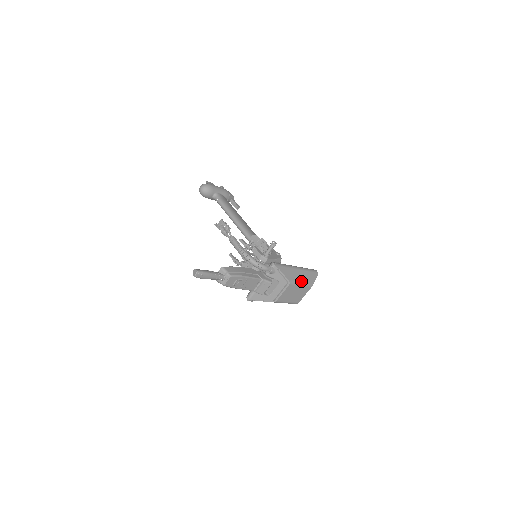
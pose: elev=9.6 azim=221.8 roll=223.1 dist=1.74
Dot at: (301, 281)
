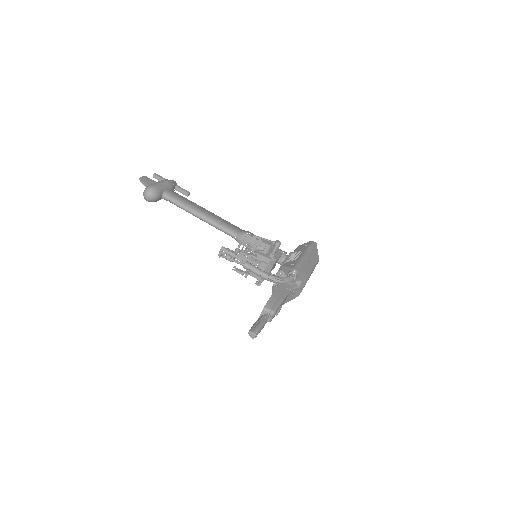
Dot at: (313, 265)
